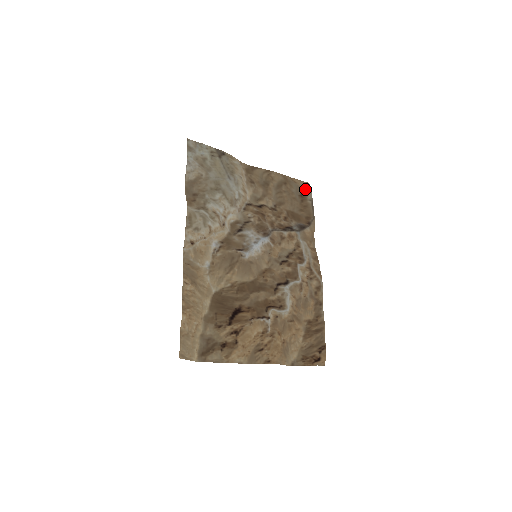
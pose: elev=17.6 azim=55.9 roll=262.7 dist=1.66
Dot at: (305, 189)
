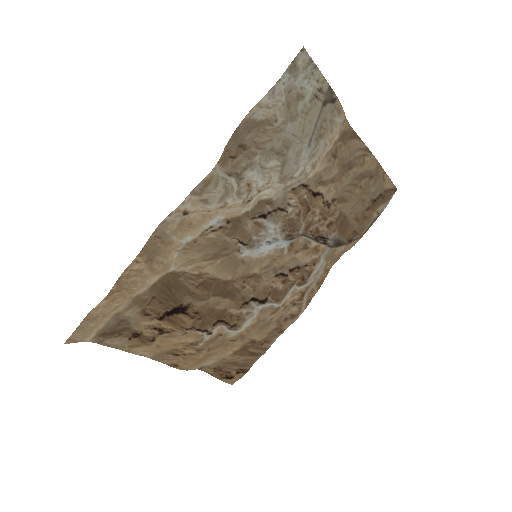
Dot at: (386, 195)
